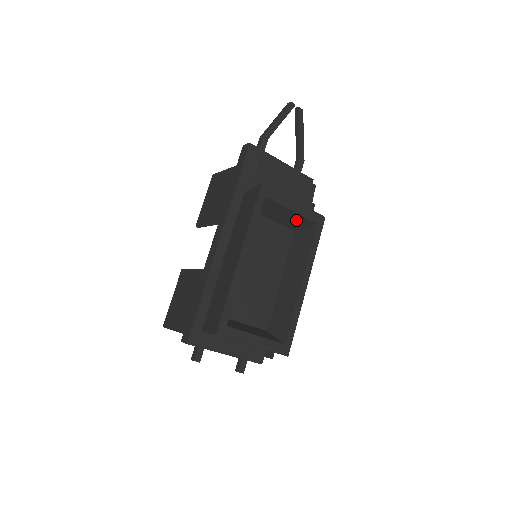
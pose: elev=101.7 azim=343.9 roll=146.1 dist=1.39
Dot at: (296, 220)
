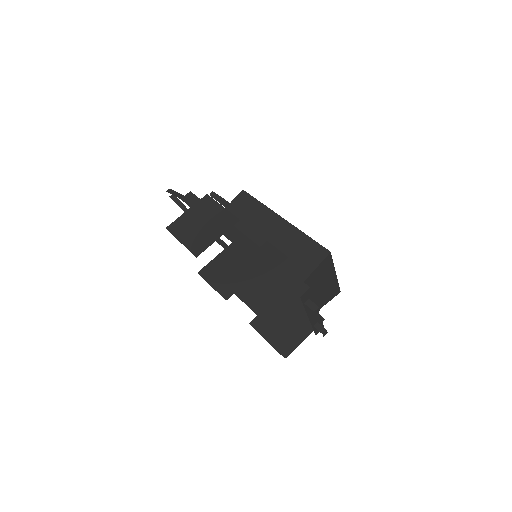
Dot at: occluded
